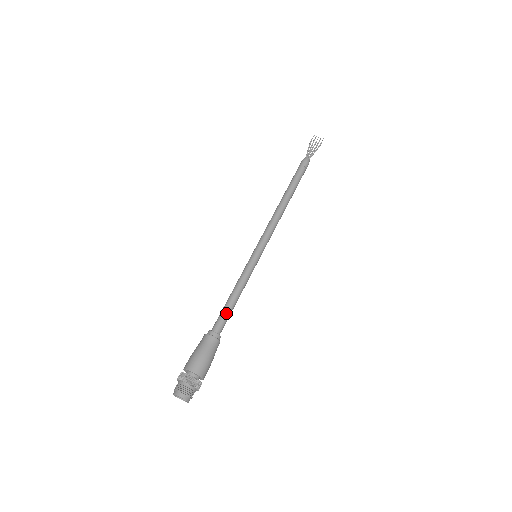
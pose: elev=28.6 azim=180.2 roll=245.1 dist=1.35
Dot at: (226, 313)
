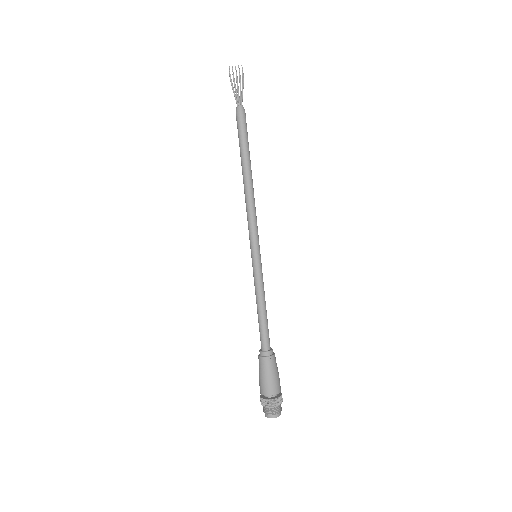
Dot at: (266, 329)
